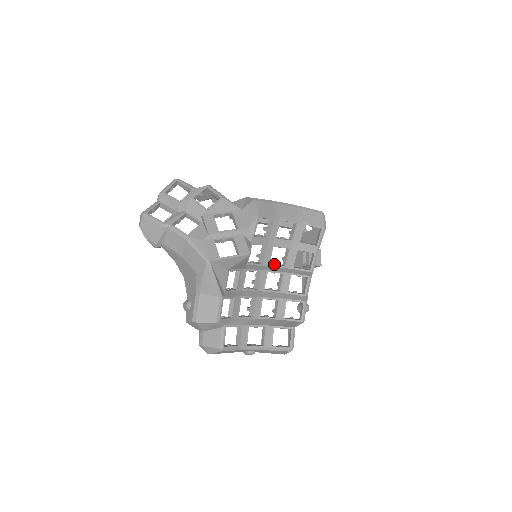
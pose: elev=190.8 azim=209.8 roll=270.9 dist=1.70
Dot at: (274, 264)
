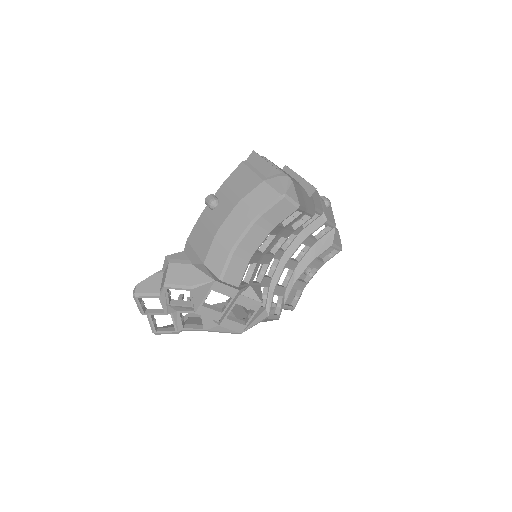
Dot at: (277, 247)
